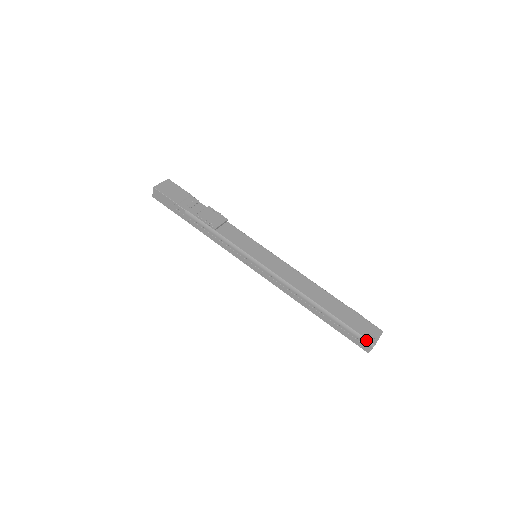
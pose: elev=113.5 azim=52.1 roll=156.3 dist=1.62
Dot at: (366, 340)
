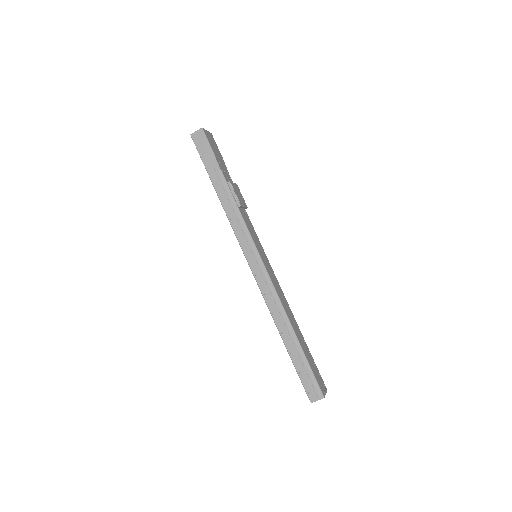
Dot at: (319, 389)
